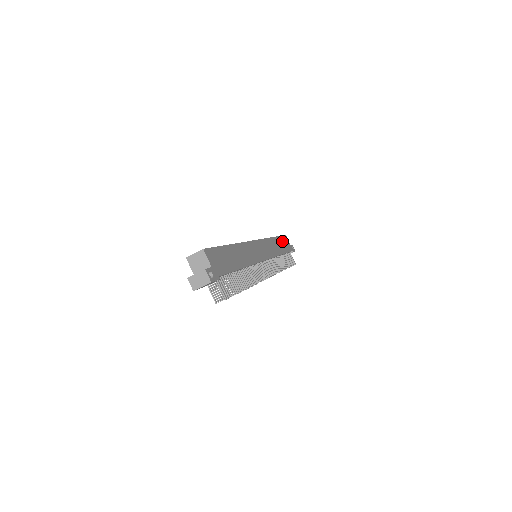
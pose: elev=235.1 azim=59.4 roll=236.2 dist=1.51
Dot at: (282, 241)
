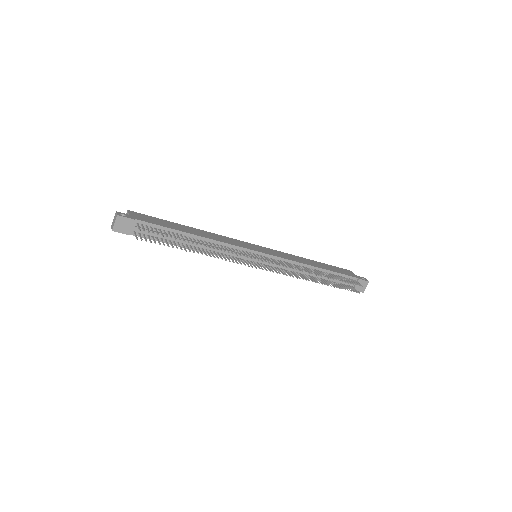
Dot at: (332, 267)
